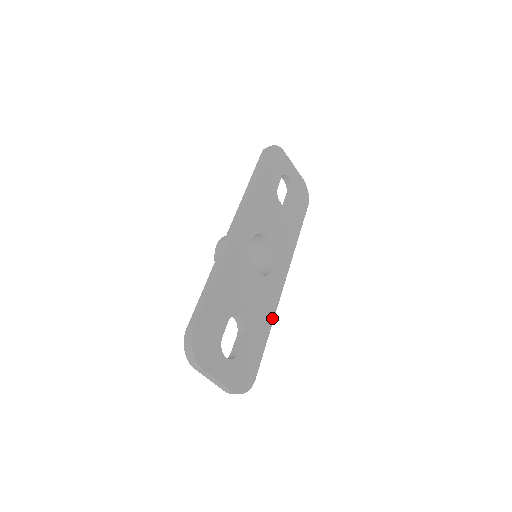
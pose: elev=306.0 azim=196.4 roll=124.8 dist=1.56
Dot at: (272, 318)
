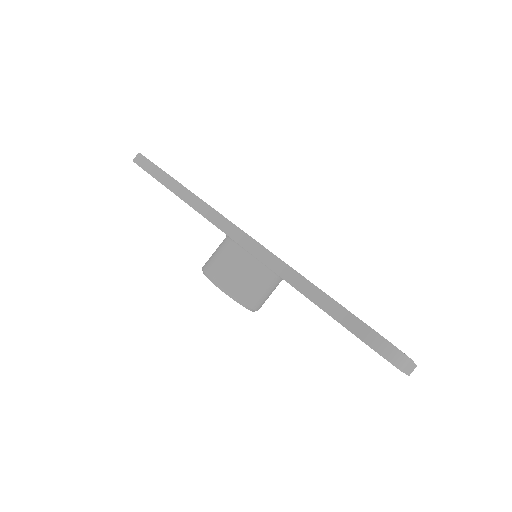
Dot at: occluded
